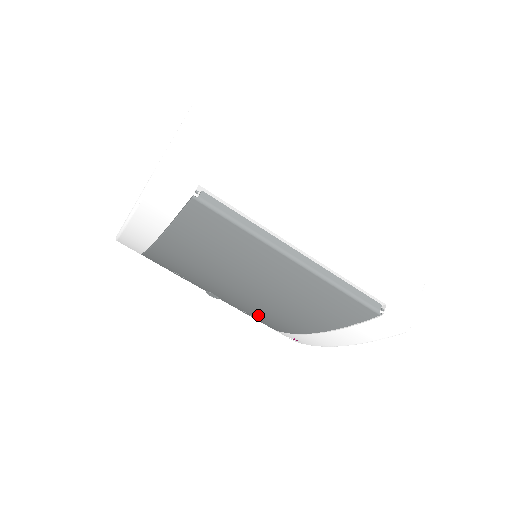
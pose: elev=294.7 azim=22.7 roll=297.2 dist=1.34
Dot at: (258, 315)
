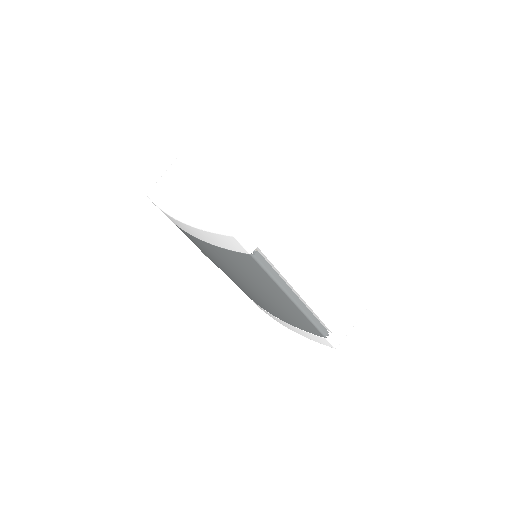
Dot at: occluded
